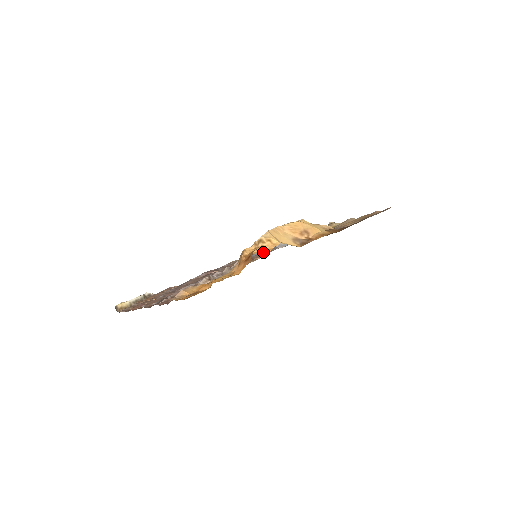
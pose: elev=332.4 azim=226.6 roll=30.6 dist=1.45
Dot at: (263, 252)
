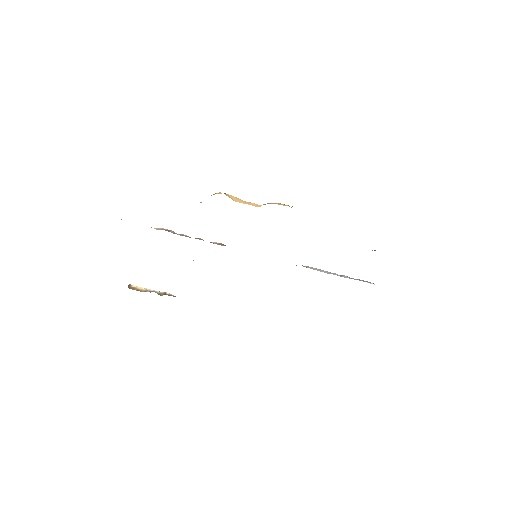
Dot at: occluded
